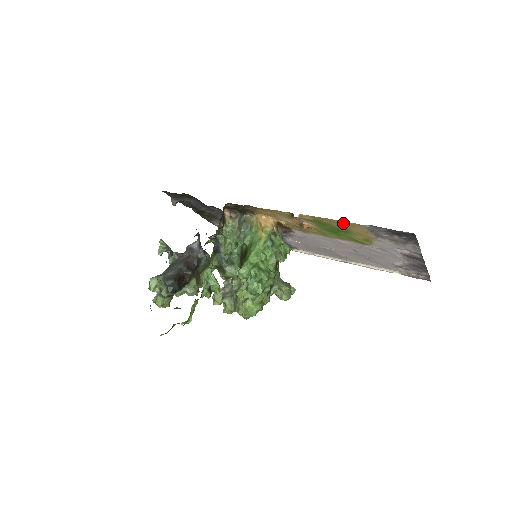
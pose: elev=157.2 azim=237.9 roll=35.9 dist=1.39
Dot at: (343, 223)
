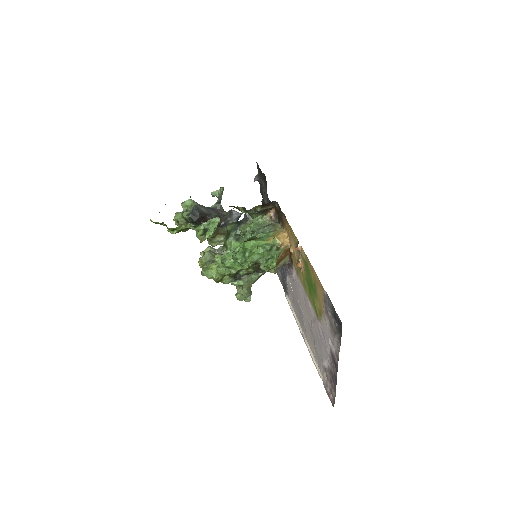
Dot at: (316, 277)
